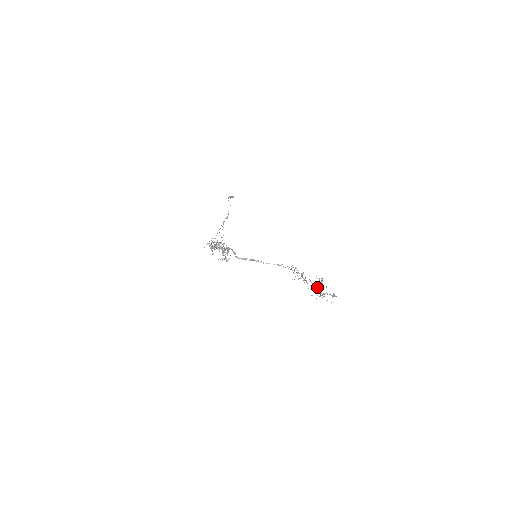
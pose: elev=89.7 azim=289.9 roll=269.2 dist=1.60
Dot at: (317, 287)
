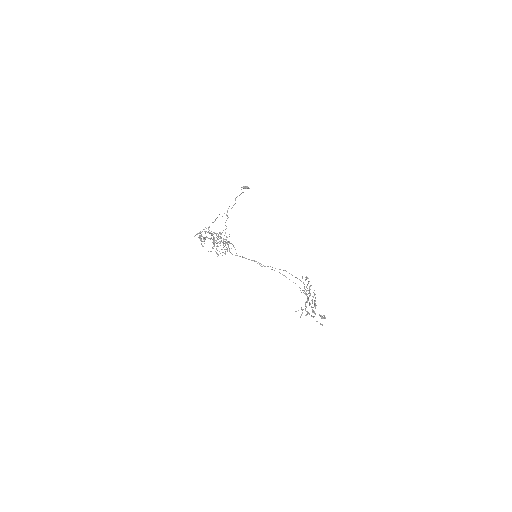
Dot at: (309, 303)
